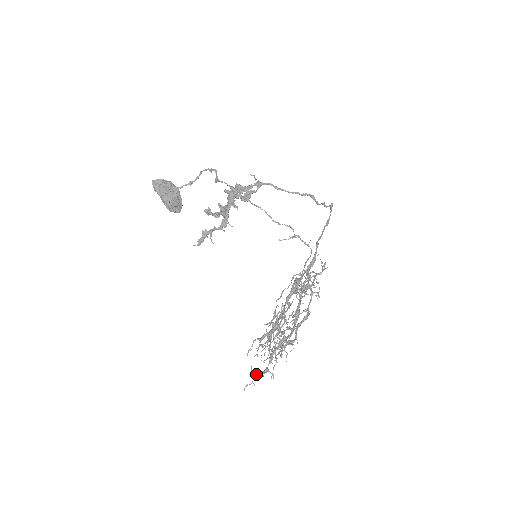
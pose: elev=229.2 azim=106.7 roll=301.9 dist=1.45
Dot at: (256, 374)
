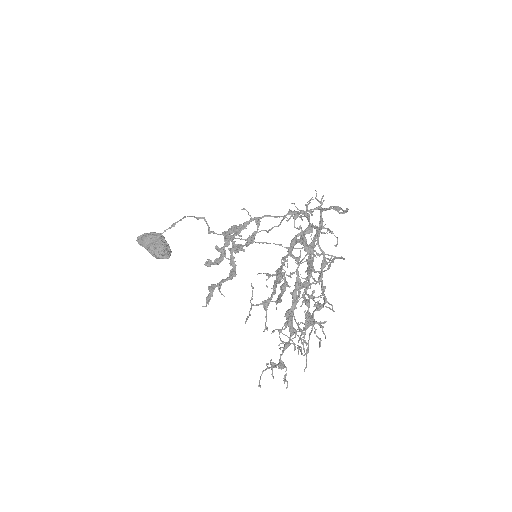
Dot at: (277, 364)
